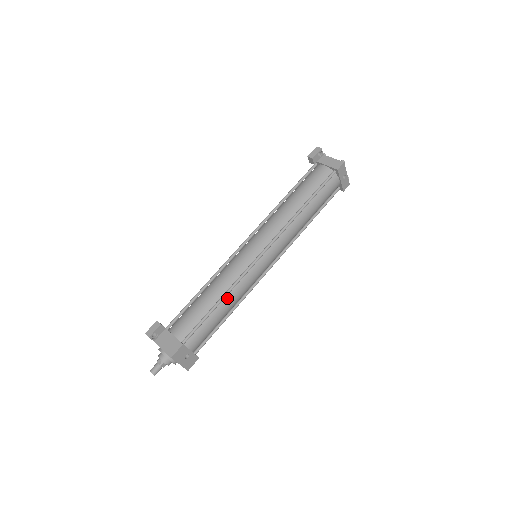
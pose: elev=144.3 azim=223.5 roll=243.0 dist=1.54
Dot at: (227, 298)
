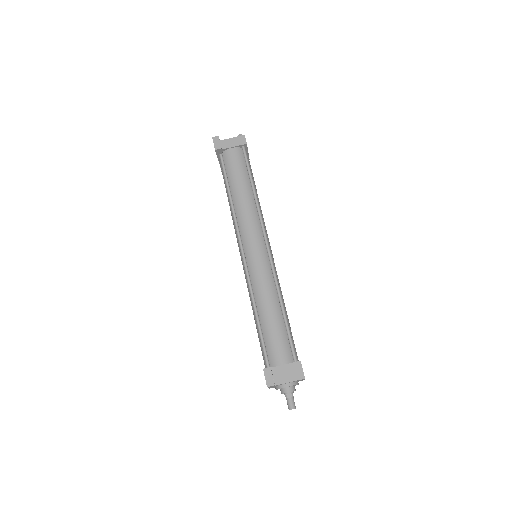
Dot at: (282, 301)
